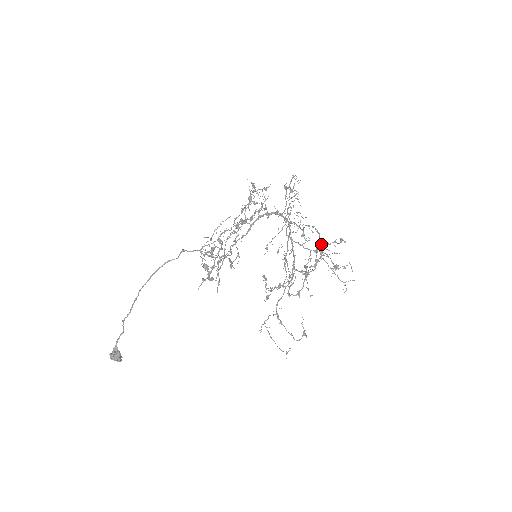
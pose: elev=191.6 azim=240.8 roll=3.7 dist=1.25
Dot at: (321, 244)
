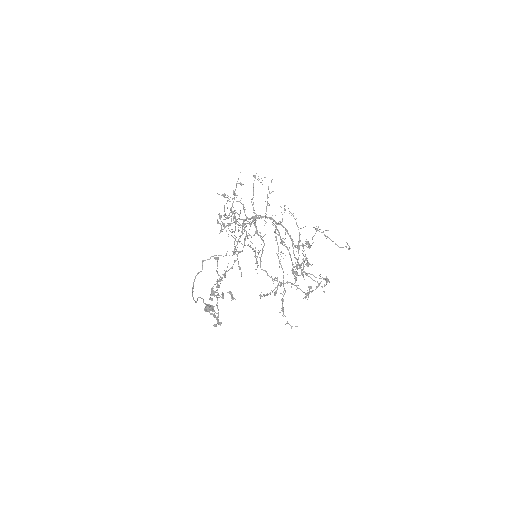
Dot at: occluded
